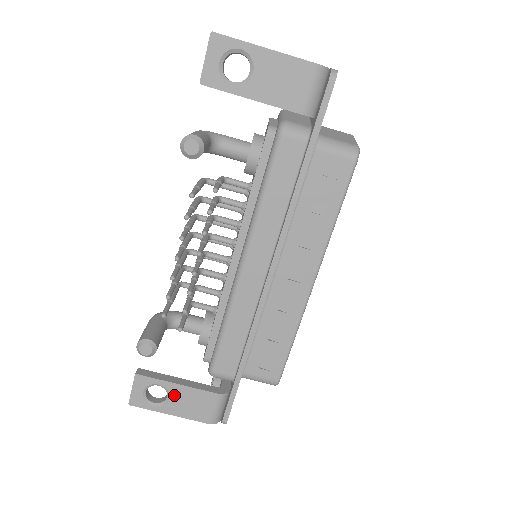
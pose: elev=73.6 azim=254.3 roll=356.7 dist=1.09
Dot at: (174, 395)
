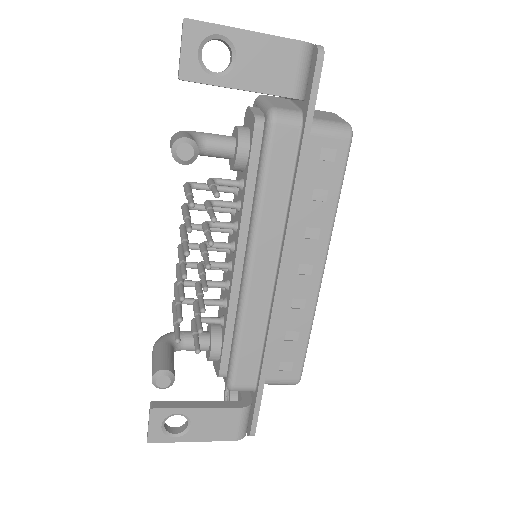
Dot at: (196, 420)
